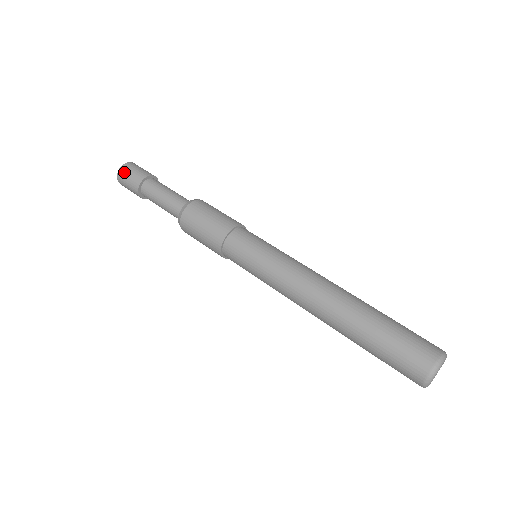
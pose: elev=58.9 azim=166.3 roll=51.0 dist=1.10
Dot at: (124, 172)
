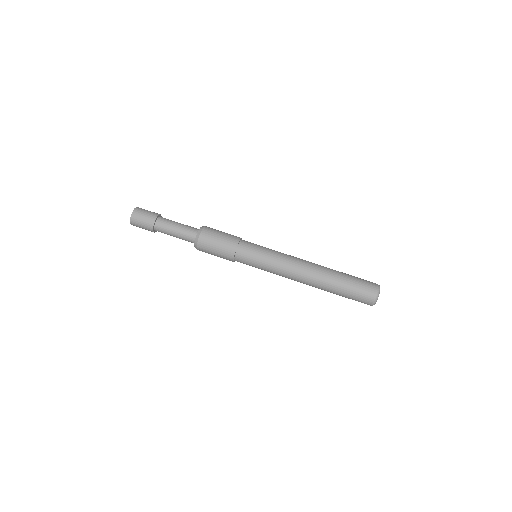
Dot at: (140, 210)
